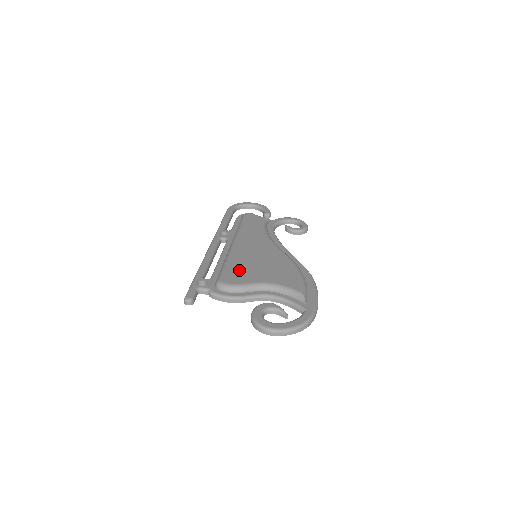
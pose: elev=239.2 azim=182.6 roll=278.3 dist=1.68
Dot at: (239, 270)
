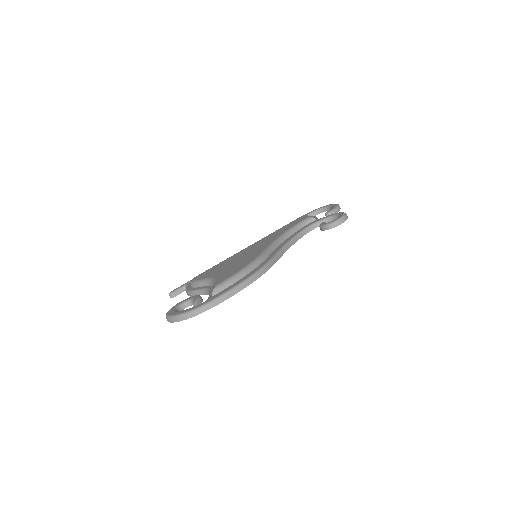
Dot at: (215, 268)
